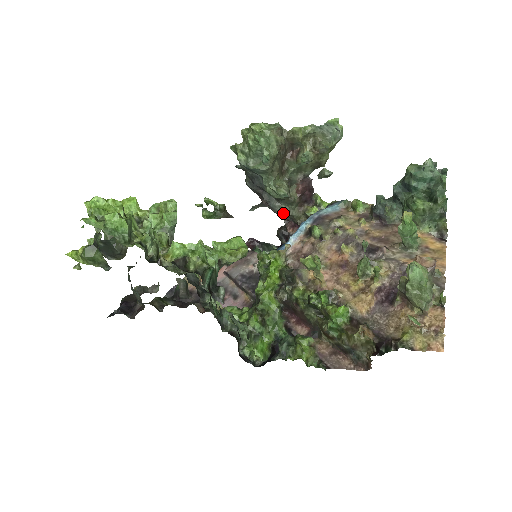
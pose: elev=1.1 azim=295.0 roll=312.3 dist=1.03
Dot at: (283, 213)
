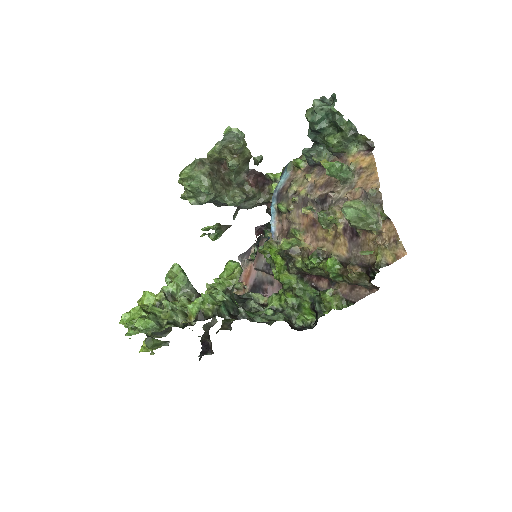
Dot at: (255, 205)
